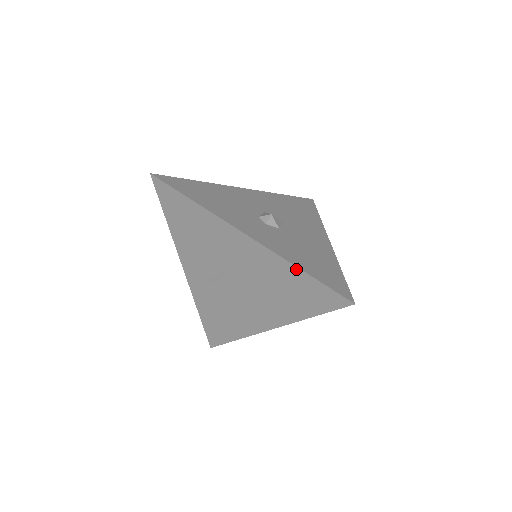
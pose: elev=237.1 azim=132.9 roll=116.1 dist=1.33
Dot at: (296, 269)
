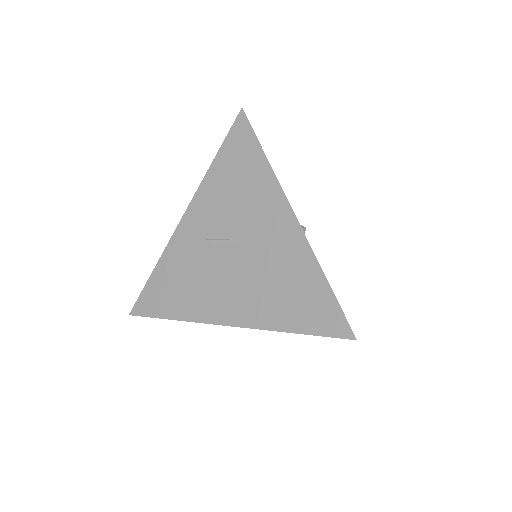
Dot at: (321, 274)
